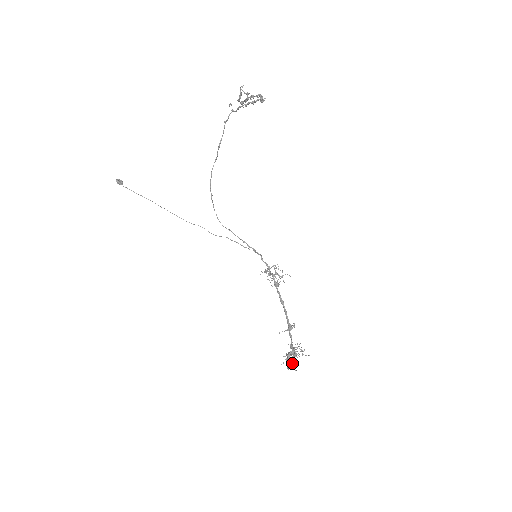
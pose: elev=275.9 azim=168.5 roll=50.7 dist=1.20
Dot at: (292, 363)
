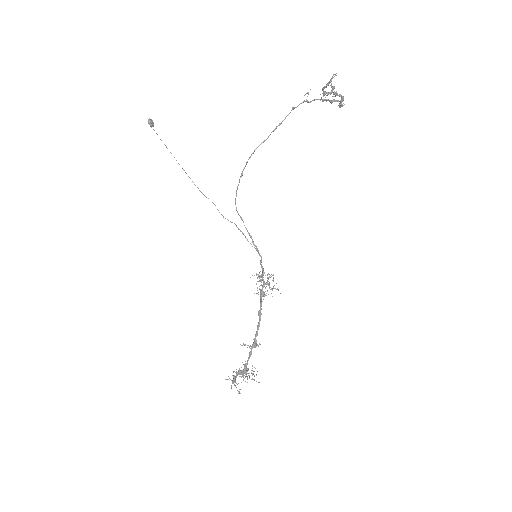
Dot at: occluded
